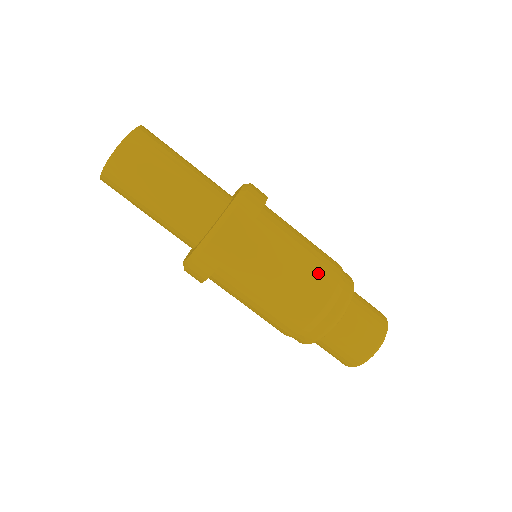
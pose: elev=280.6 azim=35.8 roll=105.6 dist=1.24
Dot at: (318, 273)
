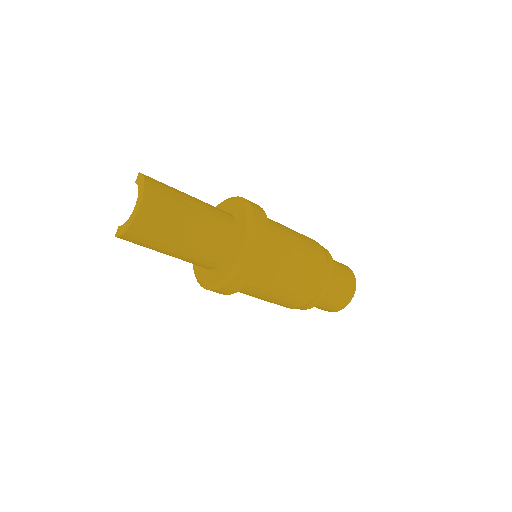
Dot at: (314, 261)
